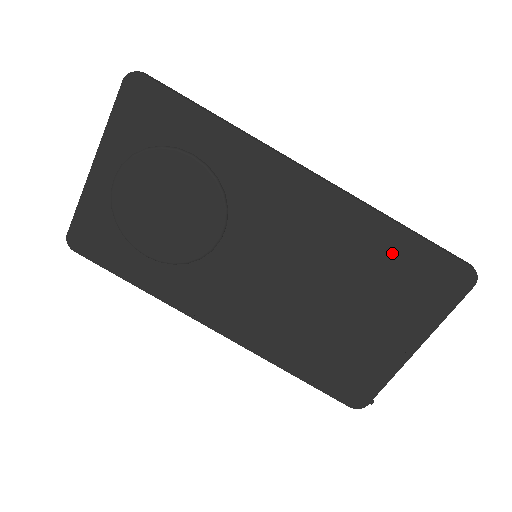
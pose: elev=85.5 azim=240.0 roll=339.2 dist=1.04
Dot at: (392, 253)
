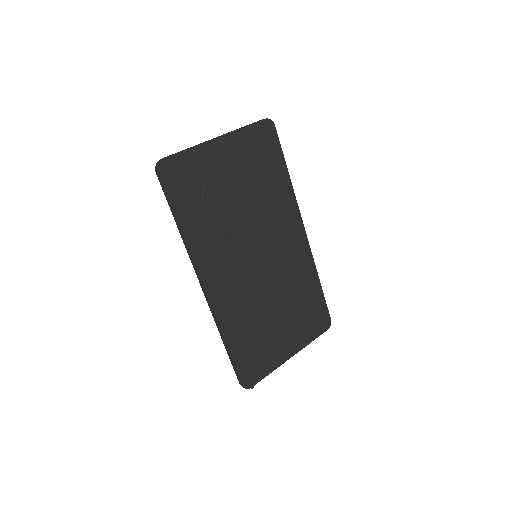
Dot at: (310, 294)
